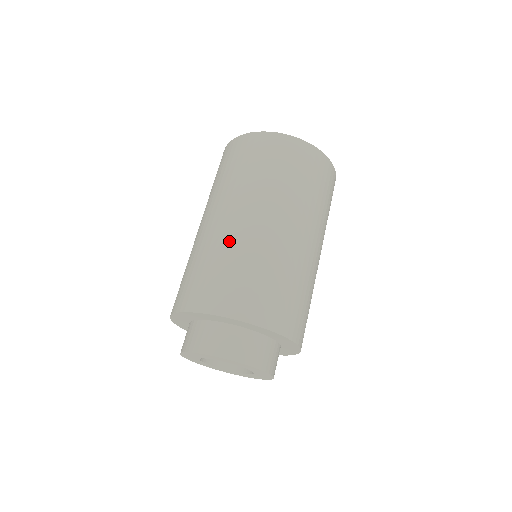
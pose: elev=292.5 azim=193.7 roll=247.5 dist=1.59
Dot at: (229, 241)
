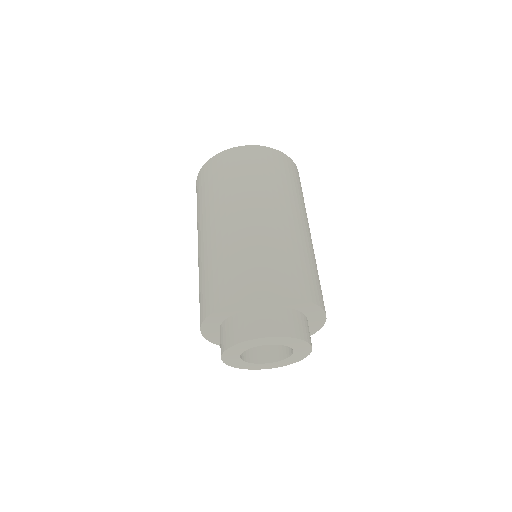
Dot at: (201, 261)
